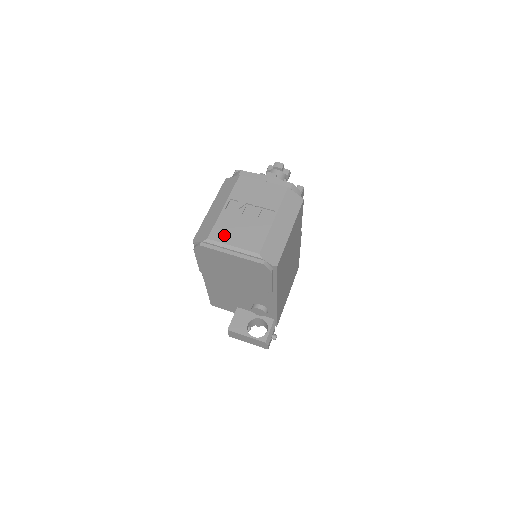
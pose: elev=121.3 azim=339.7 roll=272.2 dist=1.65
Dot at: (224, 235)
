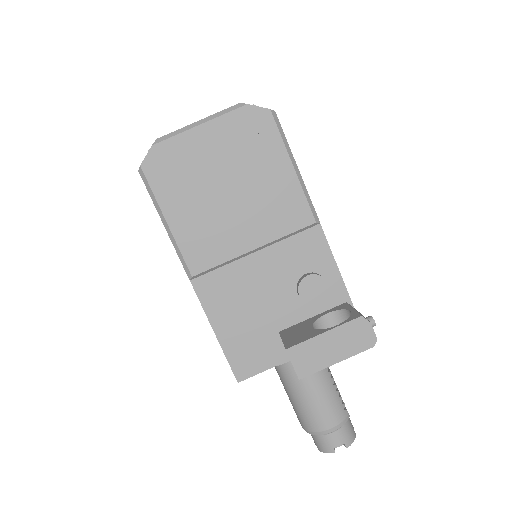
Dot at: occluded
